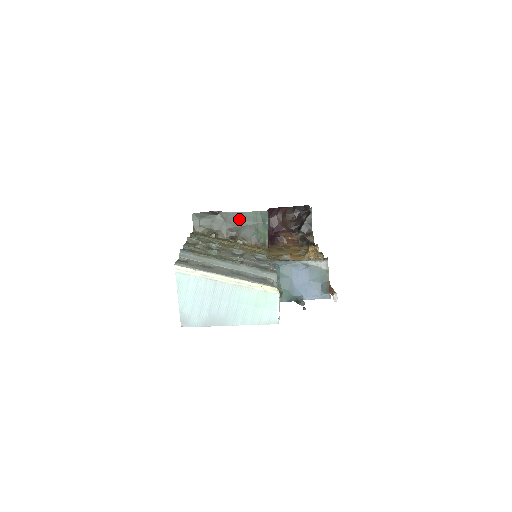
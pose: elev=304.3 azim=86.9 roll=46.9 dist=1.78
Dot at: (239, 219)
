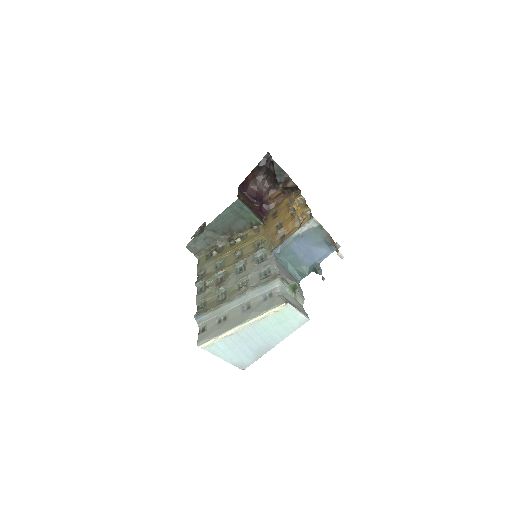
Dot at: (222, 222)
